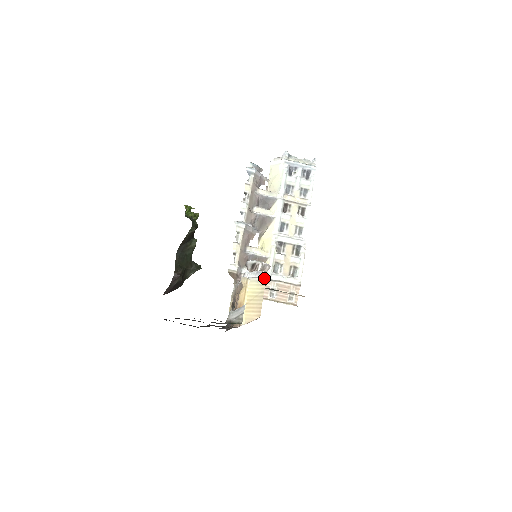
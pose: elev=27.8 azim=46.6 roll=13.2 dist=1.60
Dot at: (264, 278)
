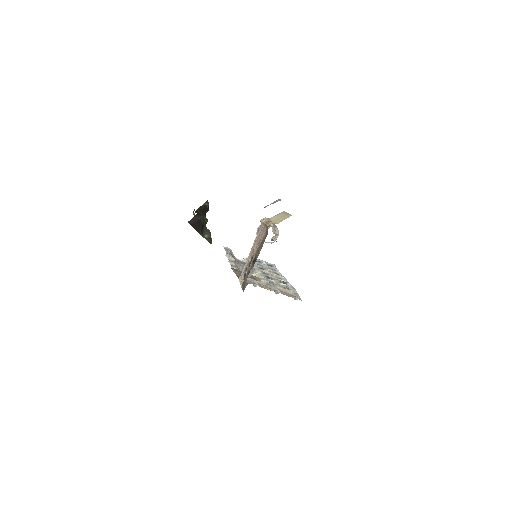
Dot at: (283, 212)
